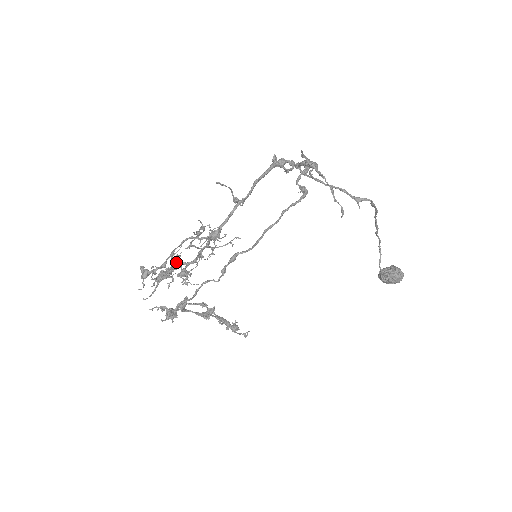
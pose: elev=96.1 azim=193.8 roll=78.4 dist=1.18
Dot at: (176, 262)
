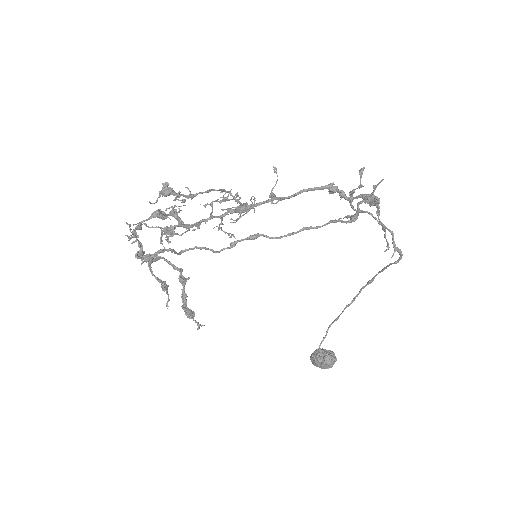
Dot at: (175, 213)
